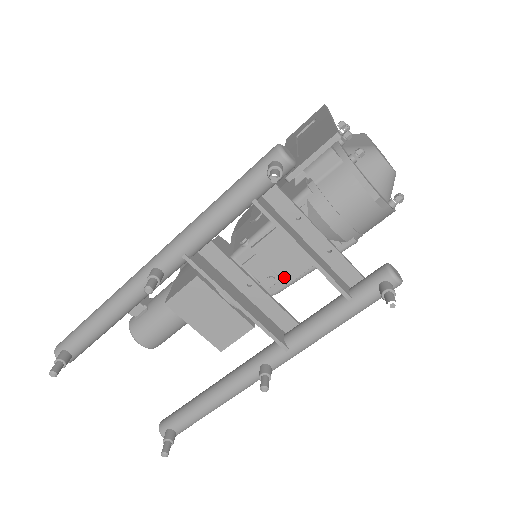
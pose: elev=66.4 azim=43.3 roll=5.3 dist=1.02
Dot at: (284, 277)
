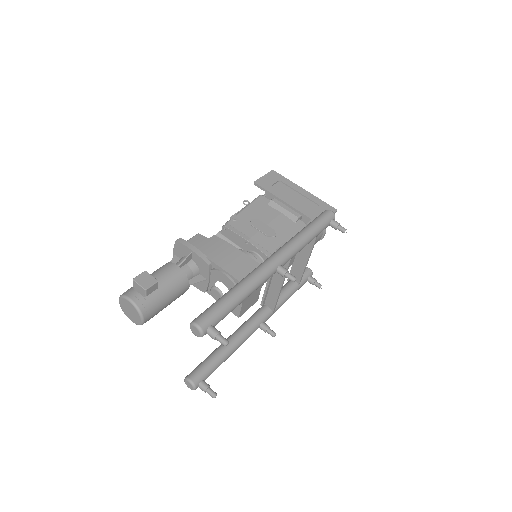
Dot at: occluded
